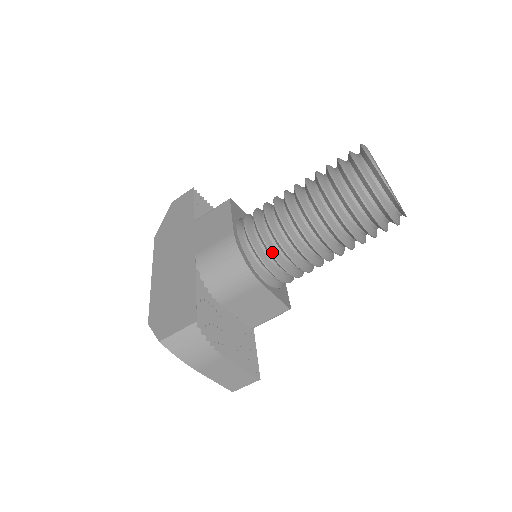
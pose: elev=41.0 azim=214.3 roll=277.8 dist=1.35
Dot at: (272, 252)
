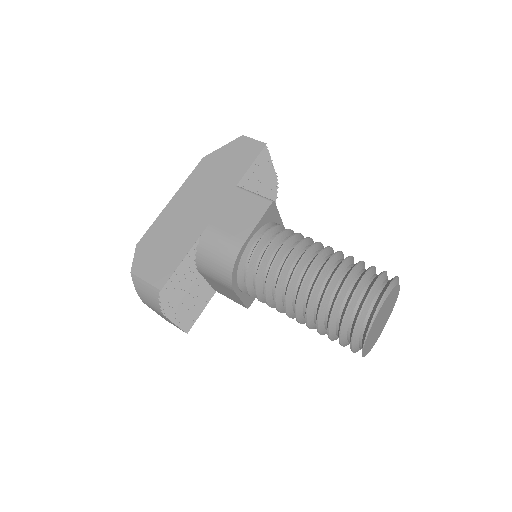
Dot at: (257, 284)
